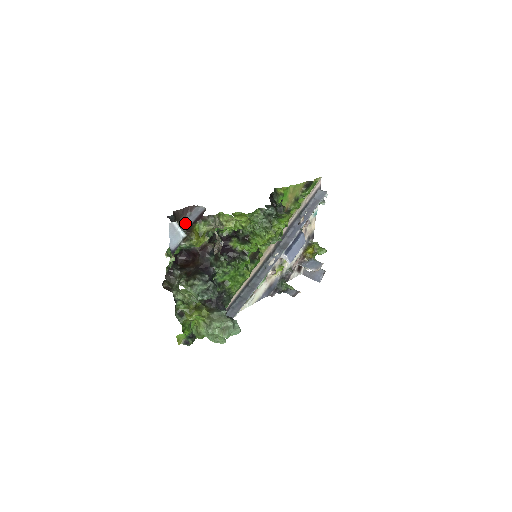
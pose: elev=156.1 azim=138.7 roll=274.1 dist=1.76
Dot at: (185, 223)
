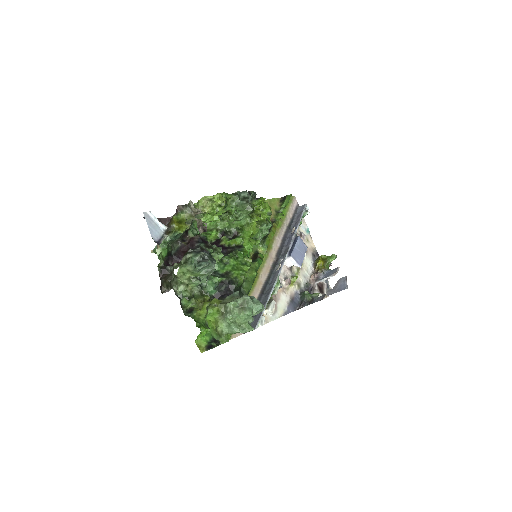
Dot at: occluded
